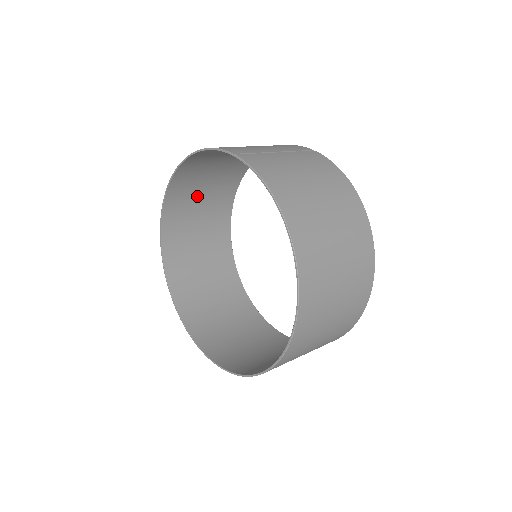
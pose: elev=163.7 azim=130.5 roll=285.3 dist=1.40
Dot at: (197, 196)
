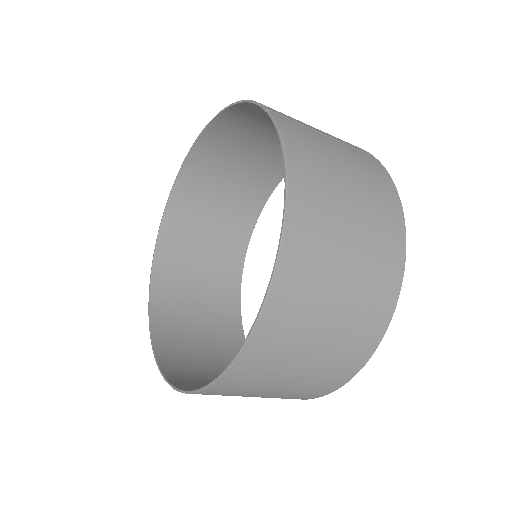
Dot at: (228, 169)
